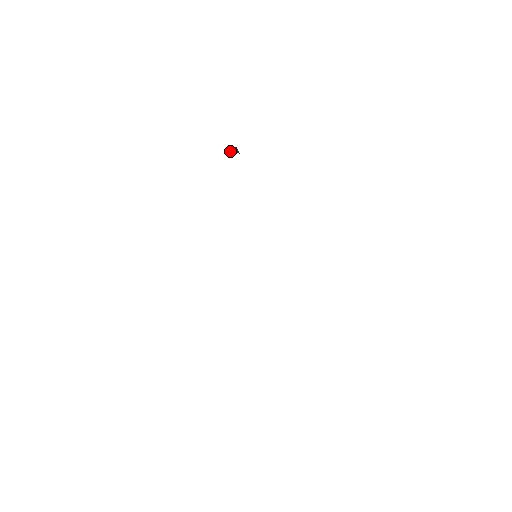
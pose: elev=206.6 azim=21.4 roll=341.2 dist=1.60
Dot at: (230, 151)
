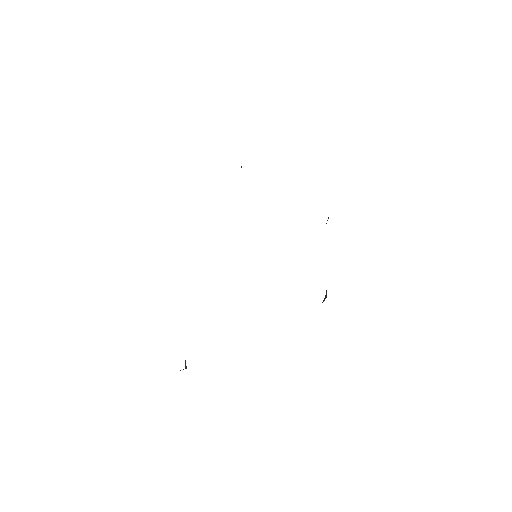
Dot at: occluded
